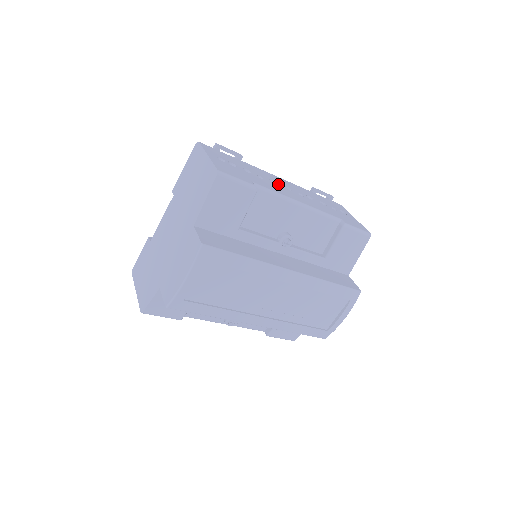
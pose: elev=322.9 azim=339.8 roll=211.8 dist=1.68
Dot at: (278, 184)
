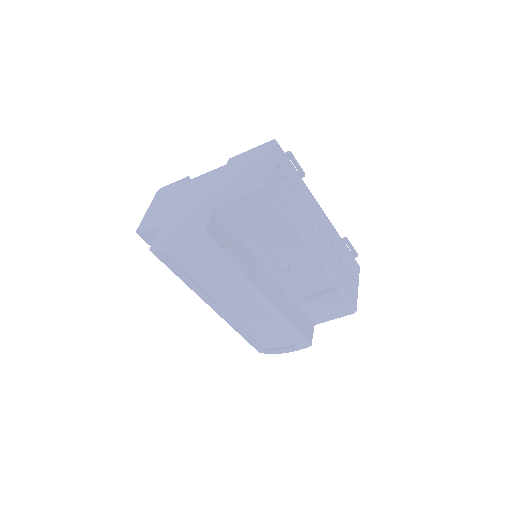
Dot at: (314, 220)
